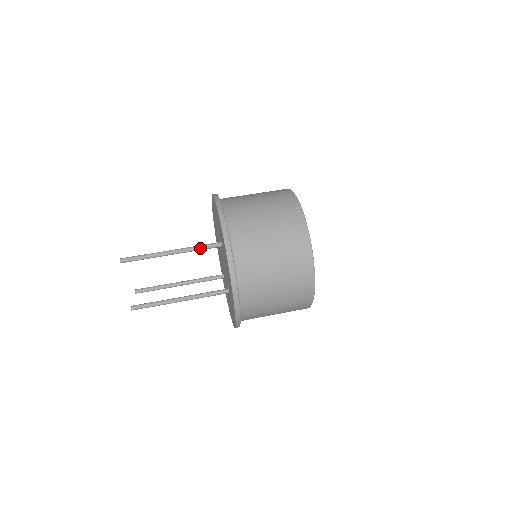
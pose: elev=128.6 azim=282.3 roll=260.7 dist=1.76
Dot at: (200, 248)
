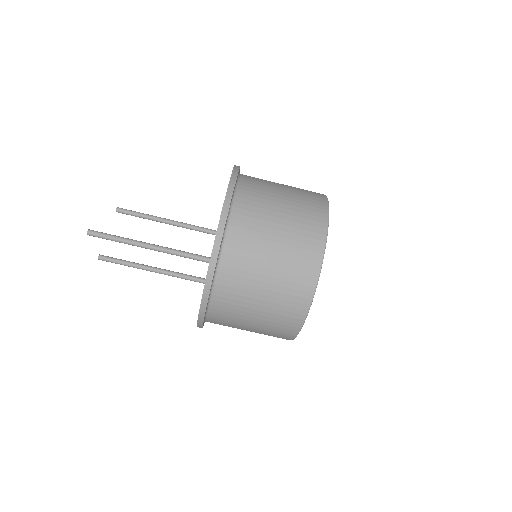
Dot at: (184, 257)
